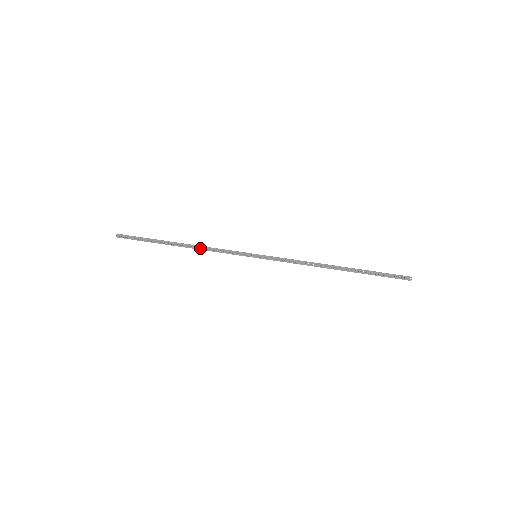
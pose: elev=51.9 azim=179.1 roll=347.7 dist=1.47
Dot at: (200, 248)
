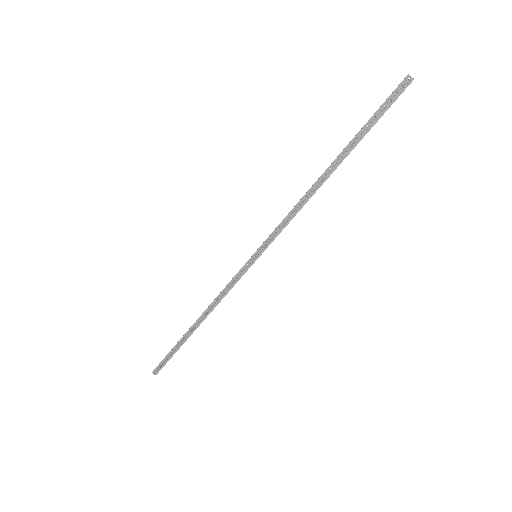
Dot at: (212, 307)
